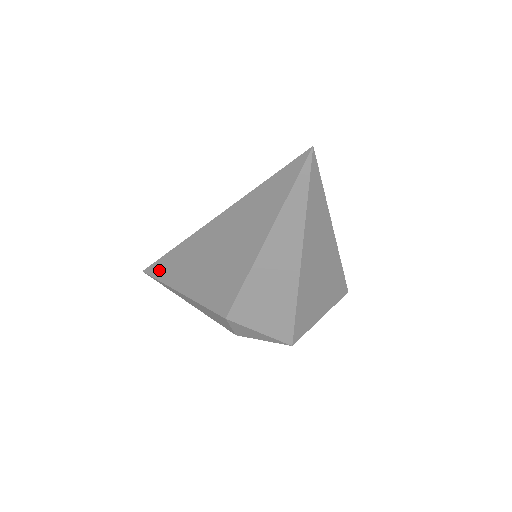
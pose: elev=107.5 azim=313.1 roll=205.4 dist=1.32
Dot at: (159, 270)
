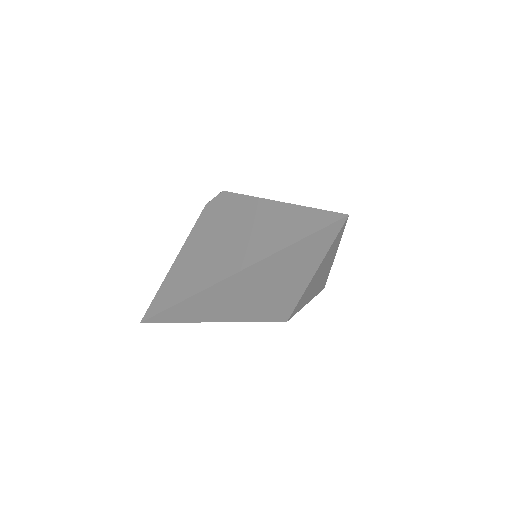
Dot at: (169, 318)
